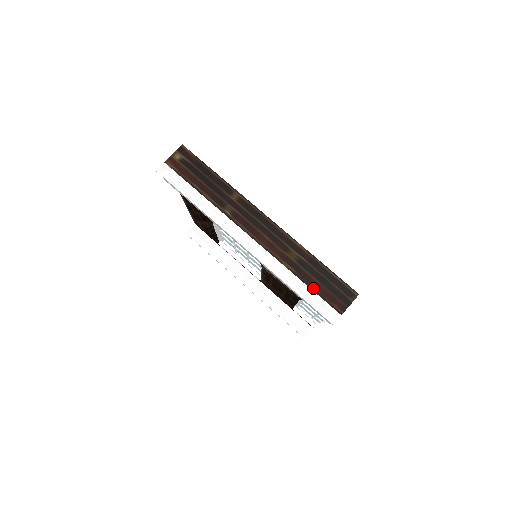
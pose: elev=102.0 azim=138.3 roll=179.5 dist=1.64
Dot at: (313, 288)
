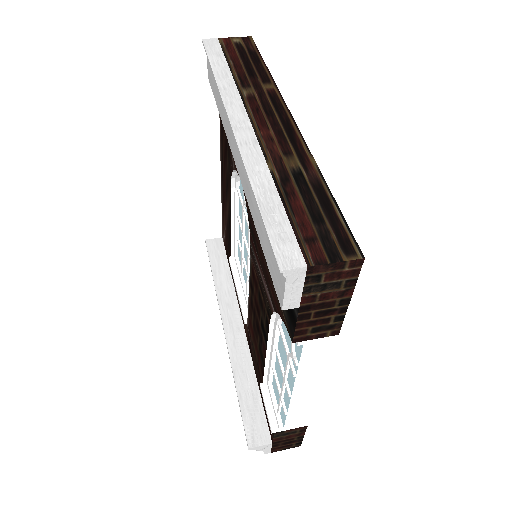
Dot at: (289, 209)
